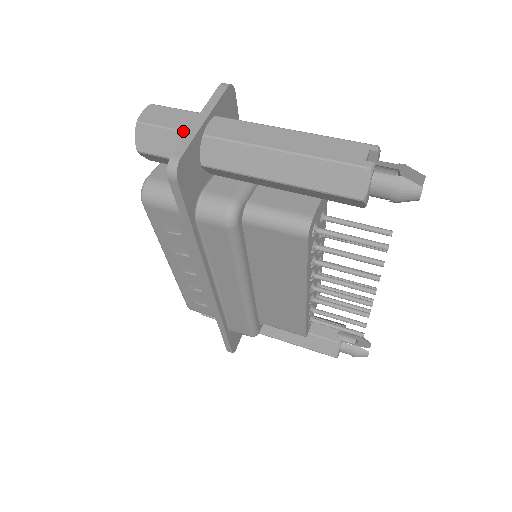
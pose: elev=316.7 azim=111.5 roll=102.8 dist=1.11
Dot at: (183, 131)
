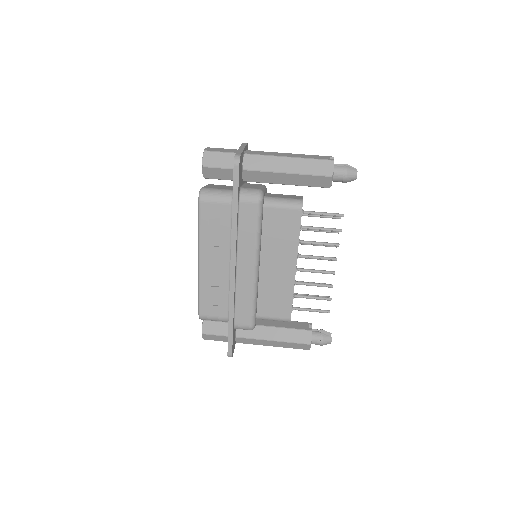
Dot at: (233, 153)
